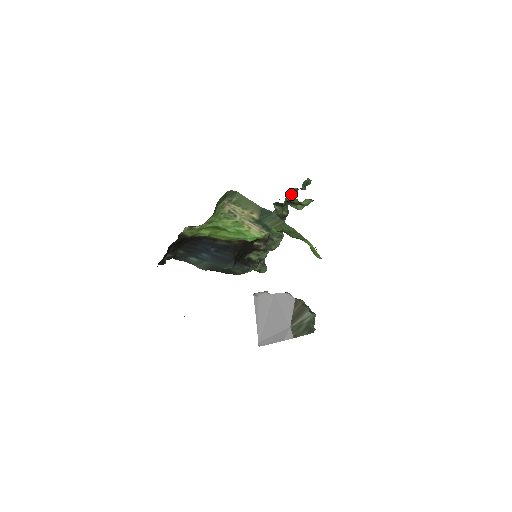
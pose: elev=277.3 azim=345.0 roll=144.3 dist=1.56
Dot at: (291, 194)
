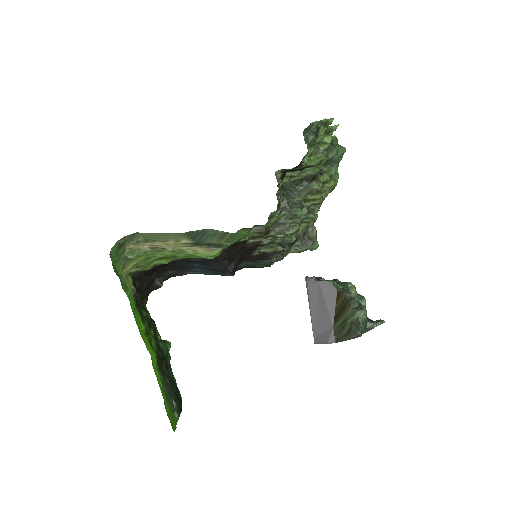
Dot at: (326, 135)
